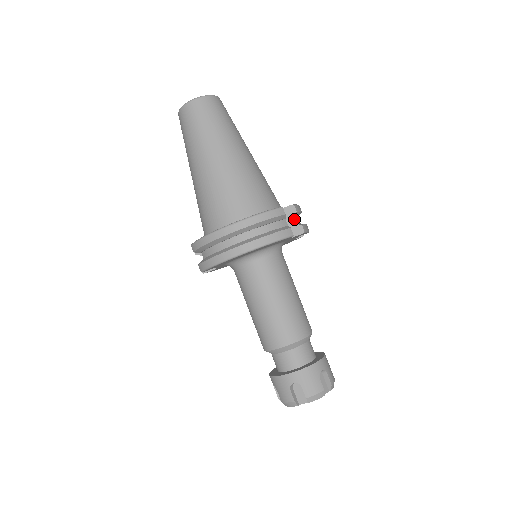
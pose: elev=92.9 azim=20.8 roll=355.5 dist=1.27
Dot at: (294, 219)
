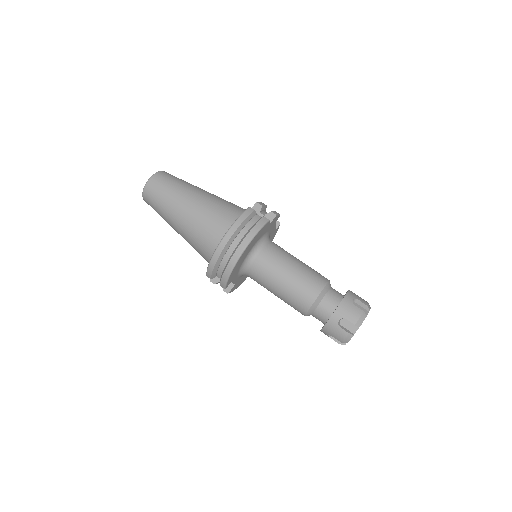
Dot at: (264, 212)
